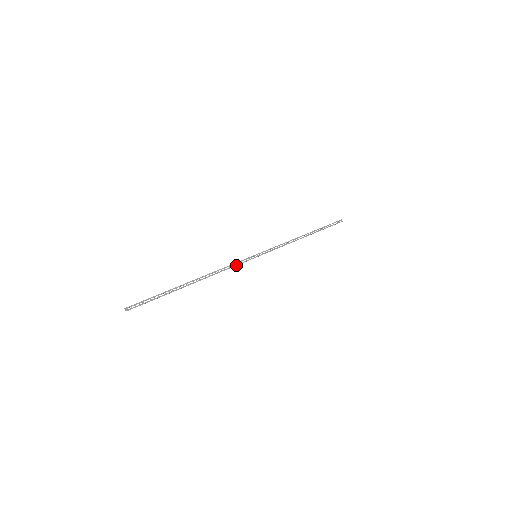
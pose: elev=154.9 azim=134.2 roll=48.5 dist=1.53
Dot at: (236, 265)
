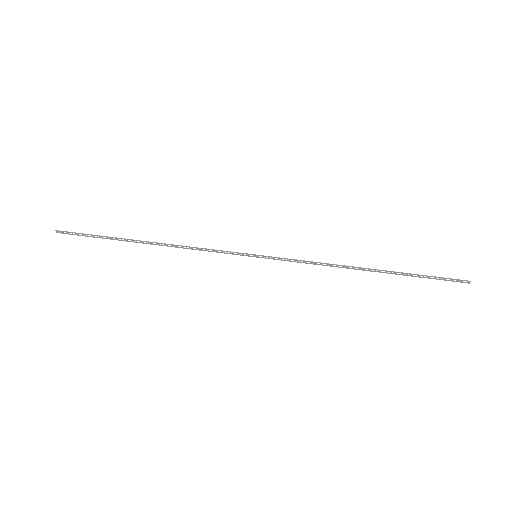
Dot at: (217, 252)
